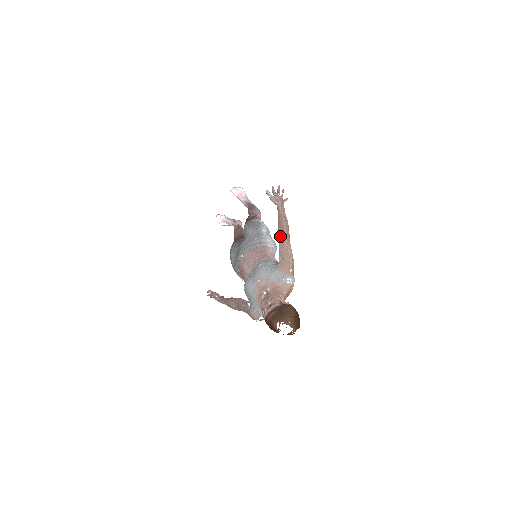
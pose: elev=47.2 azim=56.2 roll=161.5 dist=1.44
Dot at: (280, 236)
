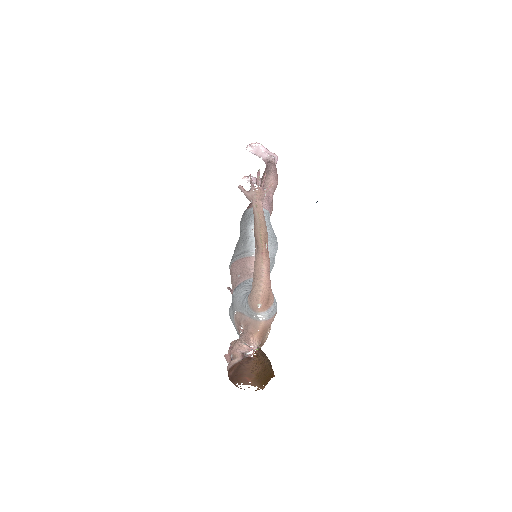
Dot at: (256, 250)
